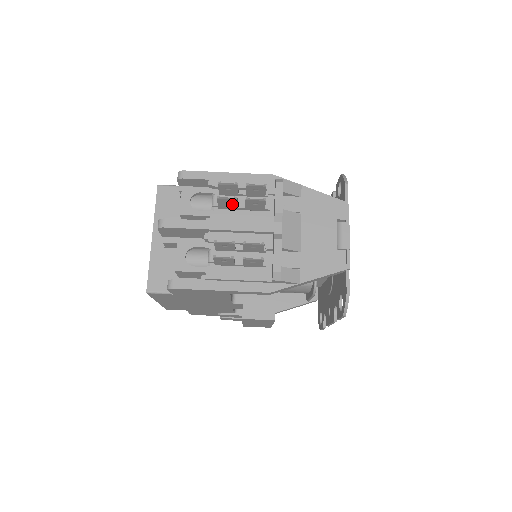
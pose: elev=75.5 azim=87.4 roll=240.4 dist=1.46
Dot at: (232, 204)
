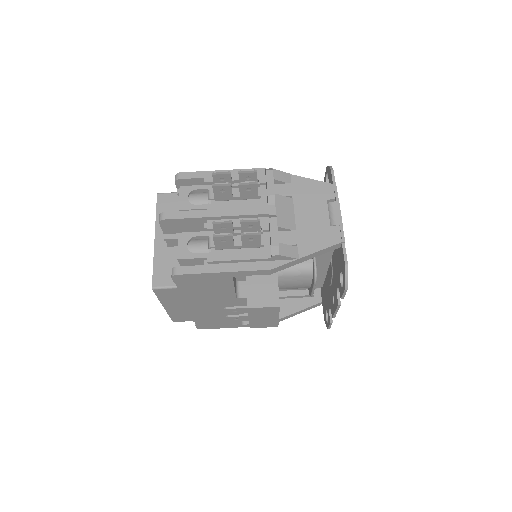
Dot at: (227, 193)
